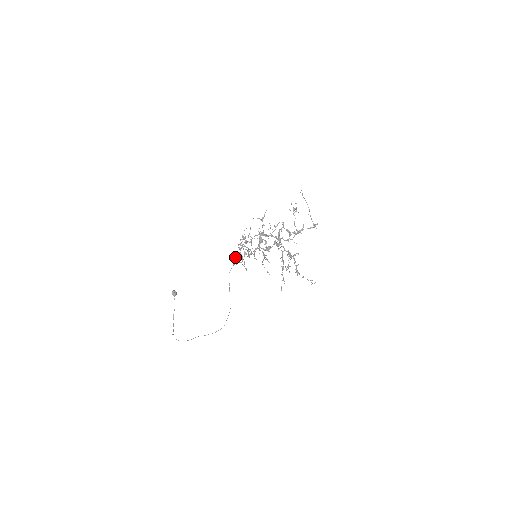
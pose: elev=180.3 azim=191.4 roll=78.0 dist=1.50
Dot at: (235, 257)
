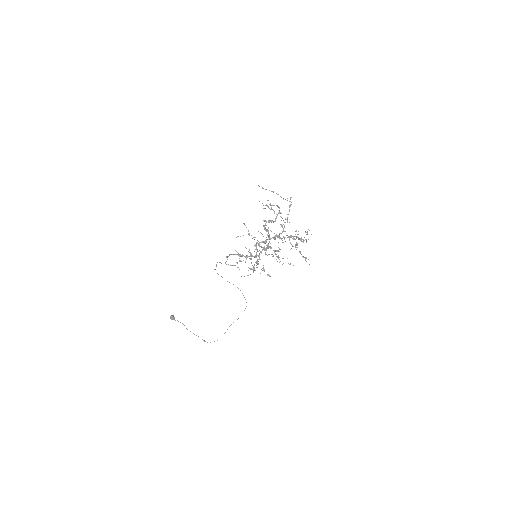
Dot at: occluded
